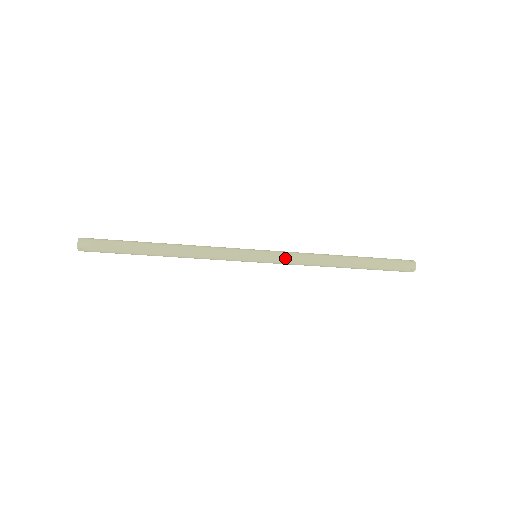
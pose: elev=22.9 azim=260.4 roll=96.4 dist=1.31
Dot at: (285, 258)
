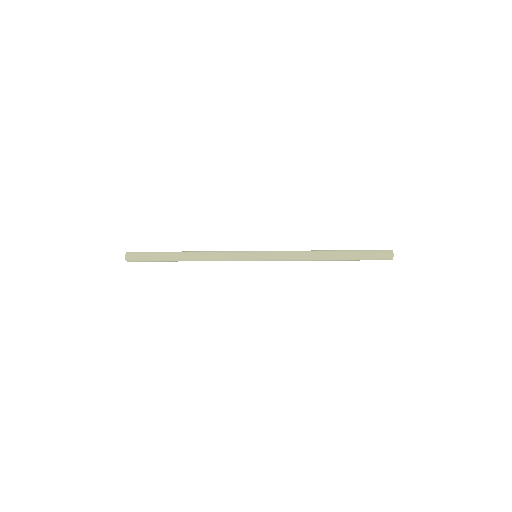
Dot at: occluded
